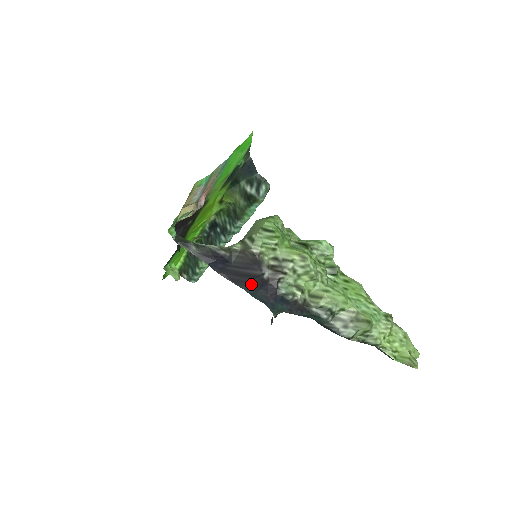
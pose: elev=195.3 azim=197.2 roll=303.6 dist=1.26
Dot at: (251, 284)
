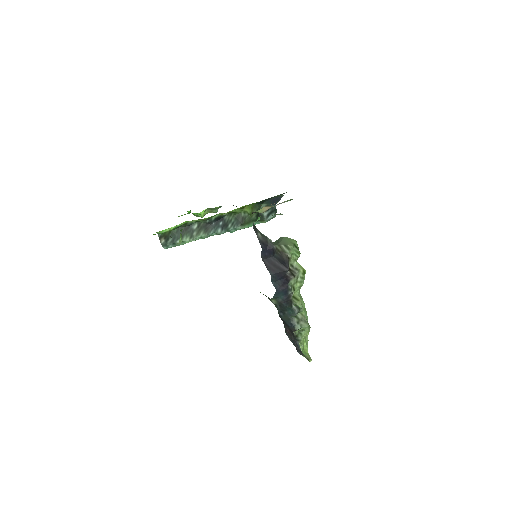
Dot at: (277, 274)
